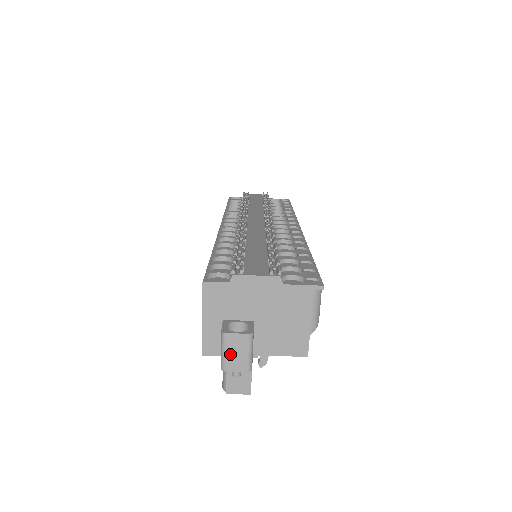
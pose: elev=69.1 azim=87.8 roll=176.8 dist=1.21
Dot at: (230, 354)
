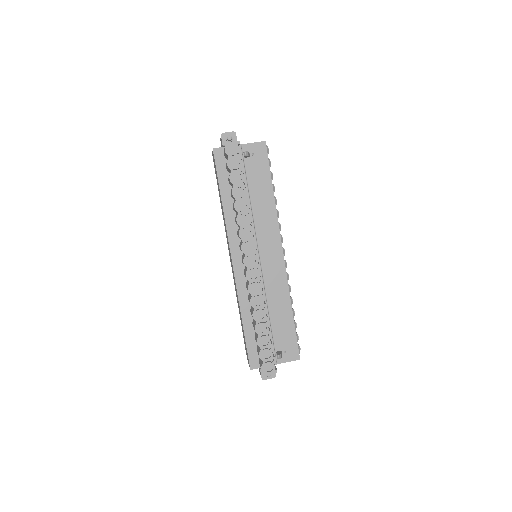
Dot at: occluded
